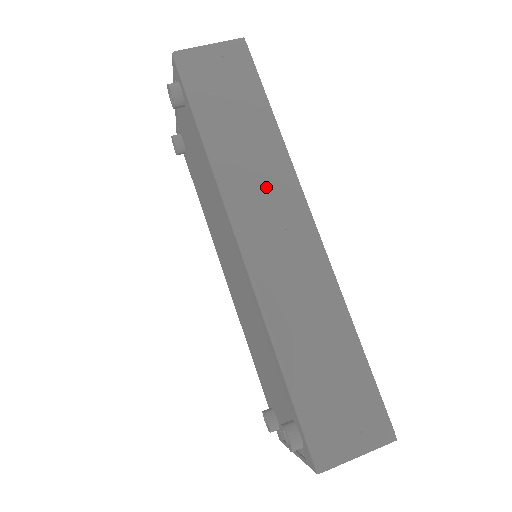
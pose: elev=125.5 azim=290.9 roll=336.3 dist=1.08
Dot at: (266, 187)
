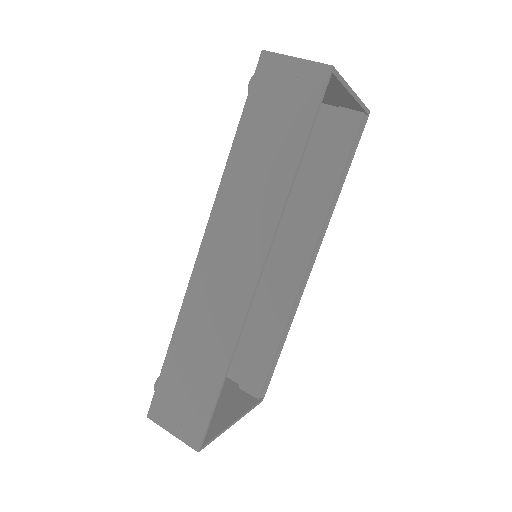
Dot at: (246, 222)
